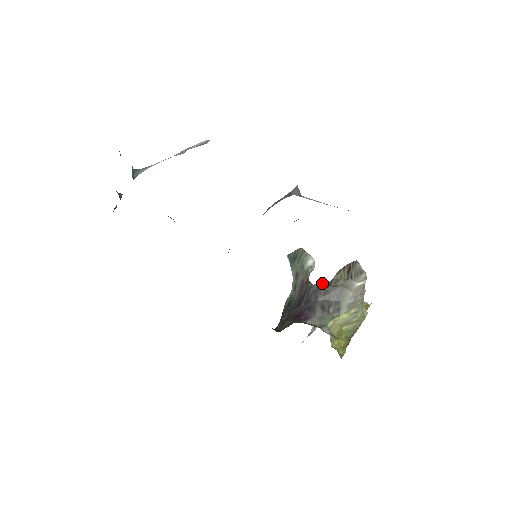
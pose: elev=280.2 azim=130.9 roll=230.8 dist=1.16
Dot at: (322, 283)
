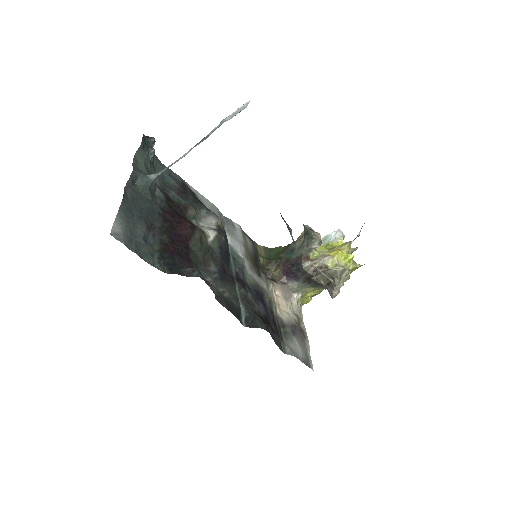
Dot at: (310, 272)
